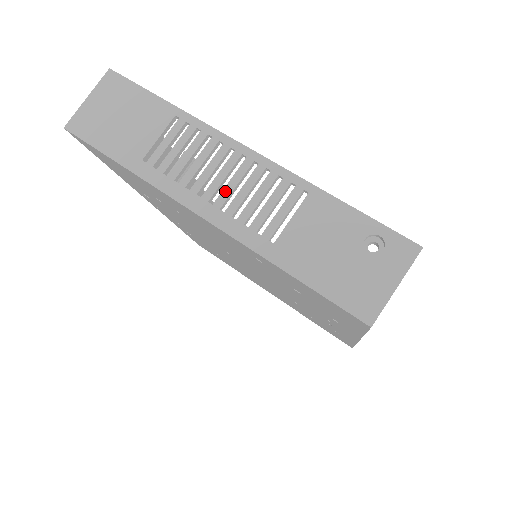
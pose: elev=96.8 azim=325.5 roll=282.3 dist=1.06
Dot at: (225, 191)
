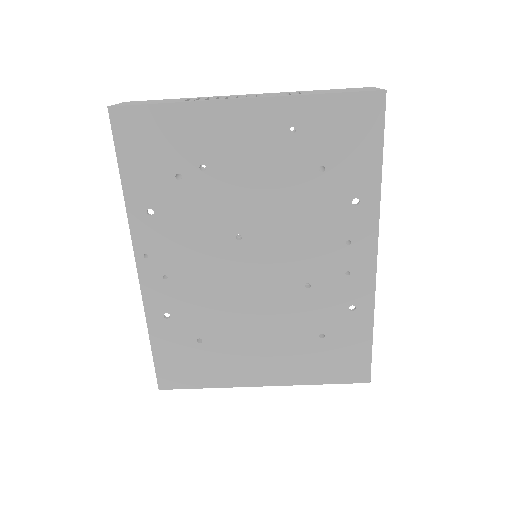
Dot at: (252, 96)
